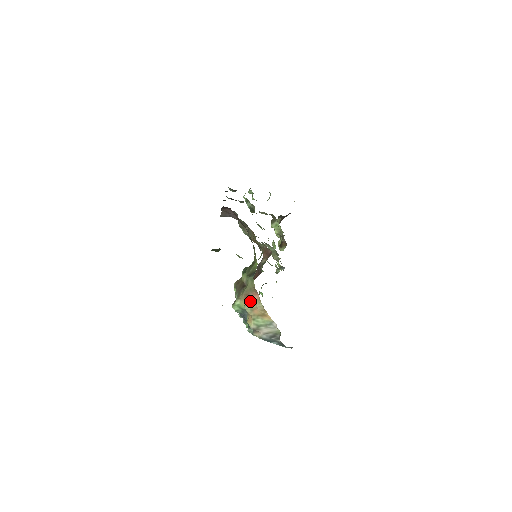
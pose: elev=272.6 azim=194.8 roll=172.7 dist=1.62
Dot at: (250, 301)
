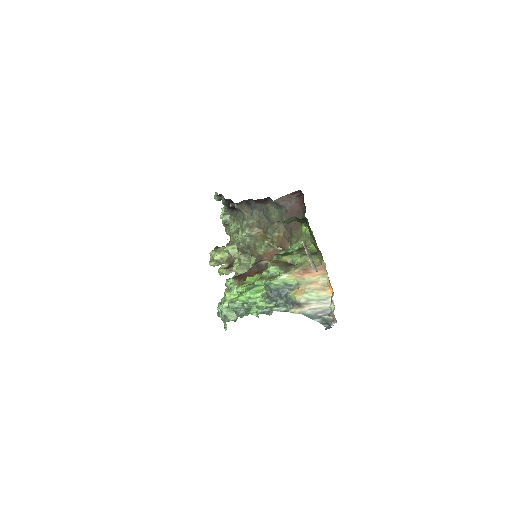
Dot at: (309, 275)
